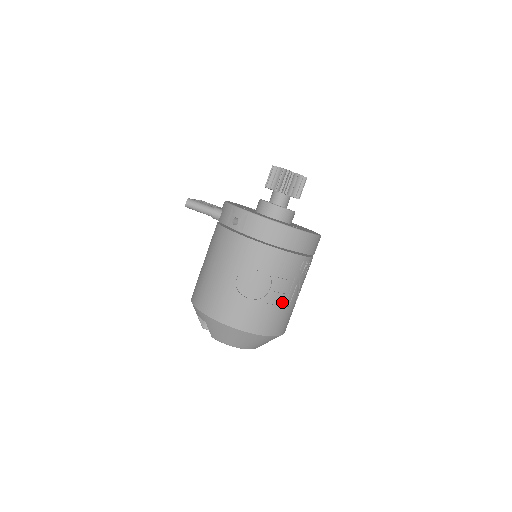
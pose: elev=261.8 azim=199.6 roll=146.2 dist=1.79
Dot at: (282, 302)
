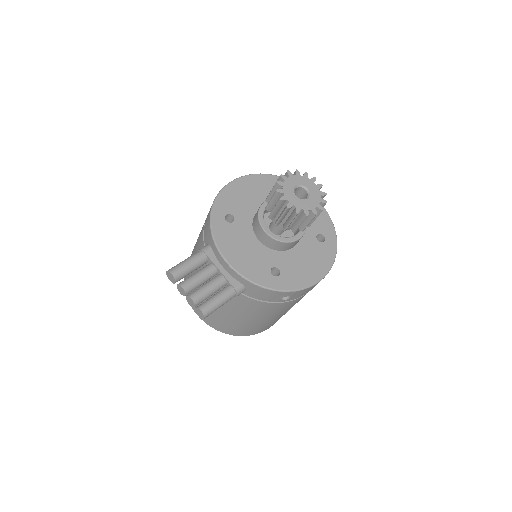
Dot at: occluded
